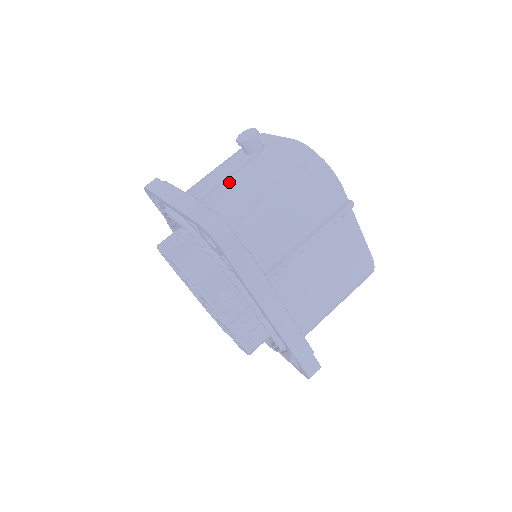
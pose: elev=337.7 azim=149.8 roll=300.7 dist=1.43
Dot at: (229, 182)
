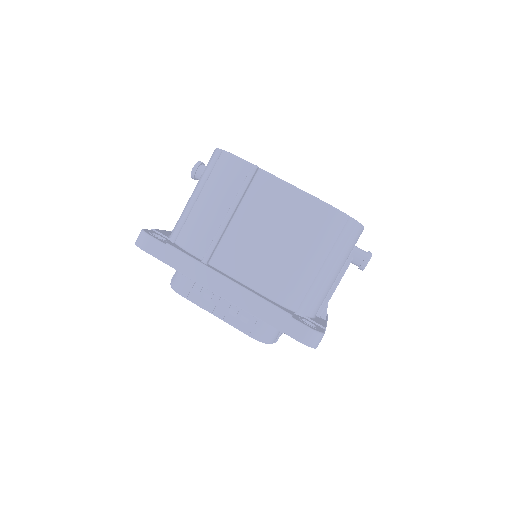
Dot at: occluded
